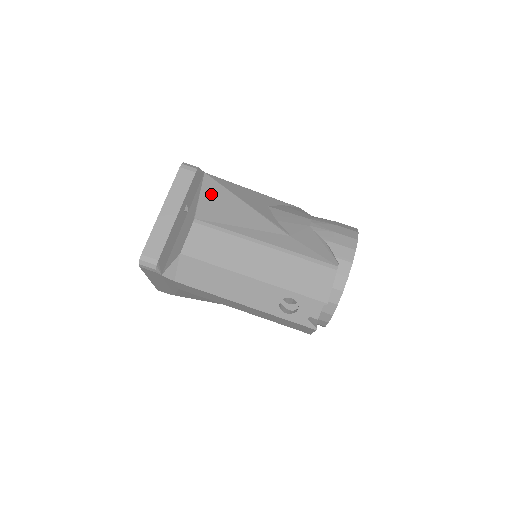
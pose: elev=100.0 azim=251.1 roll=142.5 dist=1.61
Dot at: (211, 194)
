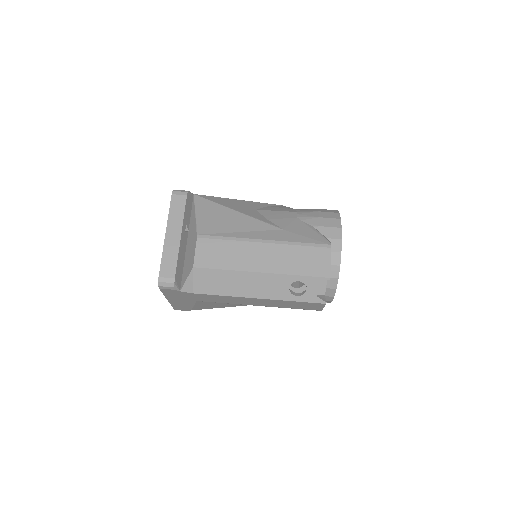
Dot at: (205, 211)
